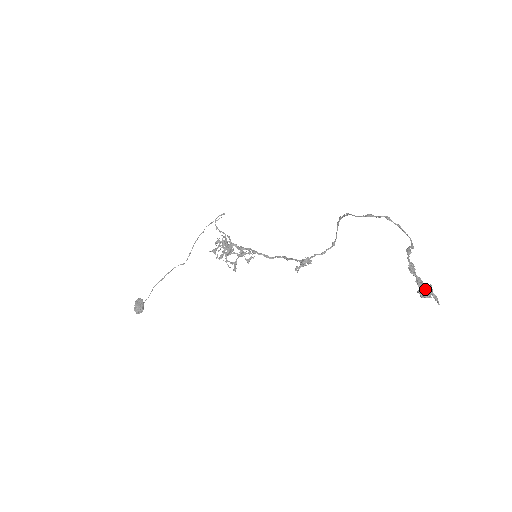
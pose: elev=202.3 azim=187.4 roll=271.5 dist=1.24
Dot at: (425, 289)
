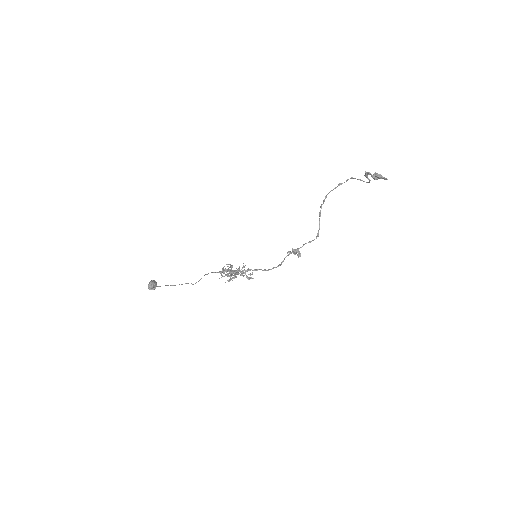
Dot at: (377, 174)
